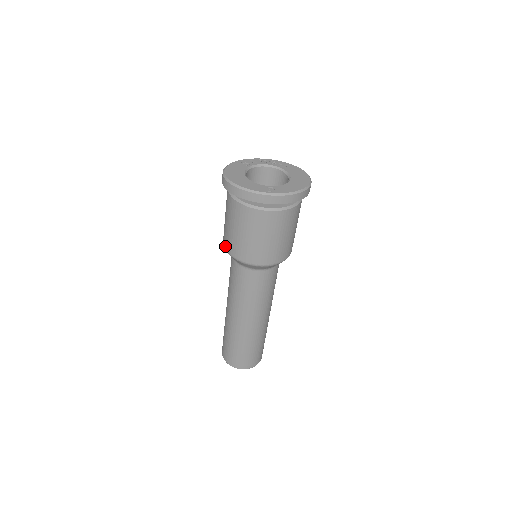
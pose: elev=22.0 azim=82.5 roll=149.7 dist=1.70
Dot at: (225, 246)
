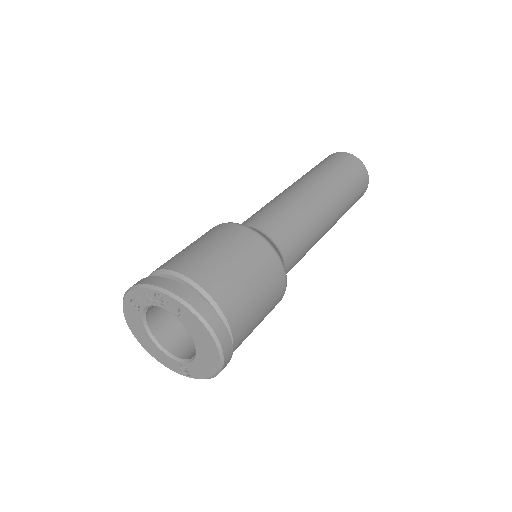
Dot at: occluded
